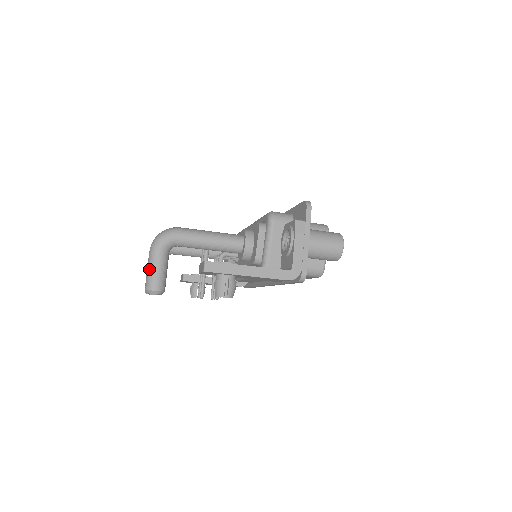
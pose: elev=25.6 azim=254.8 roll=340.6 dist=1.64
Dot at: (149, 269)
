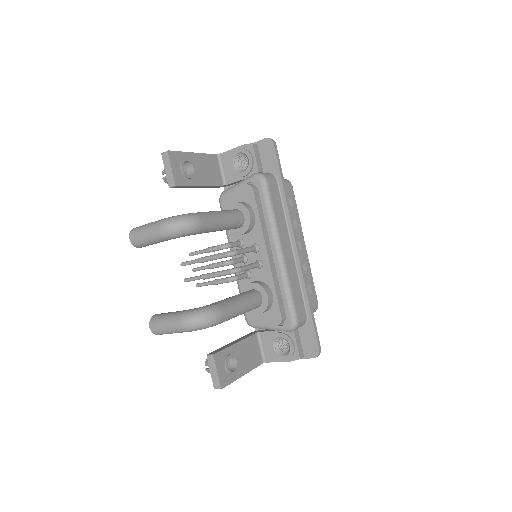
Dot at: (168, 331)
